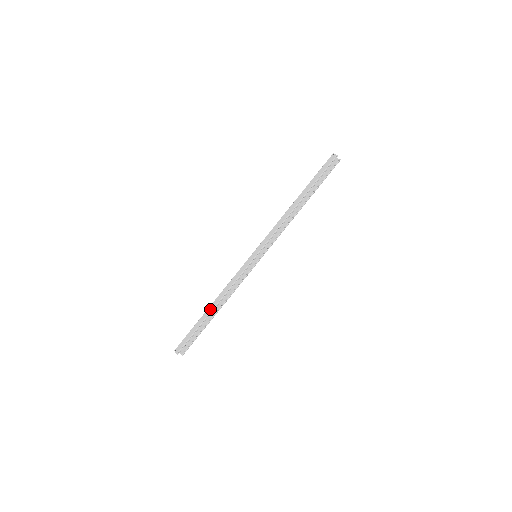
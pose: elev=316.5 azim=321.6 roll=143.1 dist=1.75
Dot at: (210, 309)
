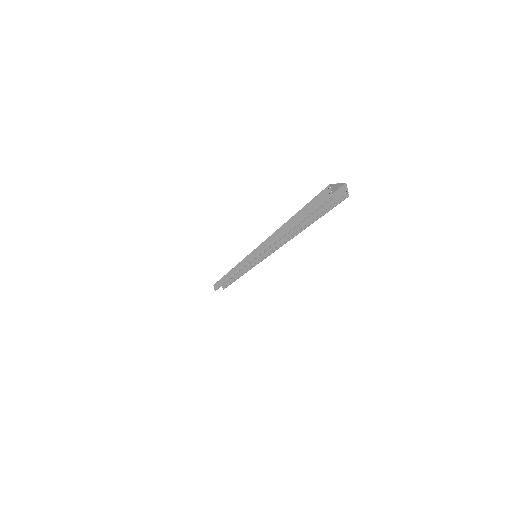
Dot at: (227, 276)
